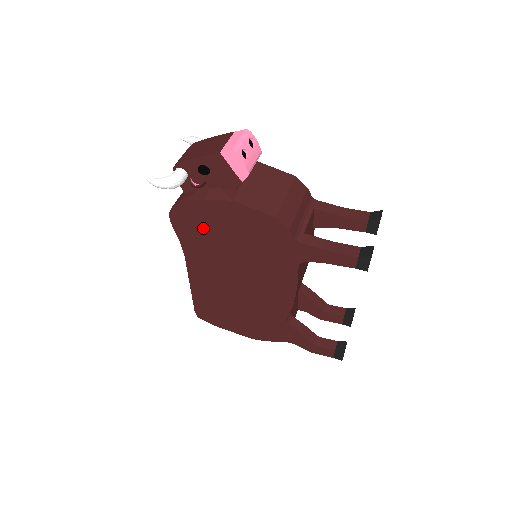
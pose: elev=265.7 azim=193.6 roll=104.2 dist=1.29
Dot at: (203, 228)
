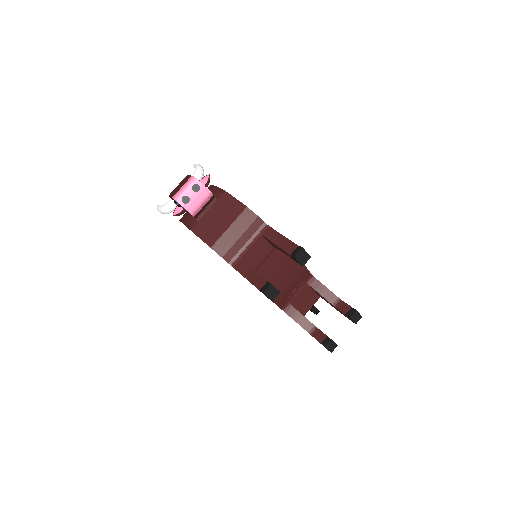
Dot at: occluded
